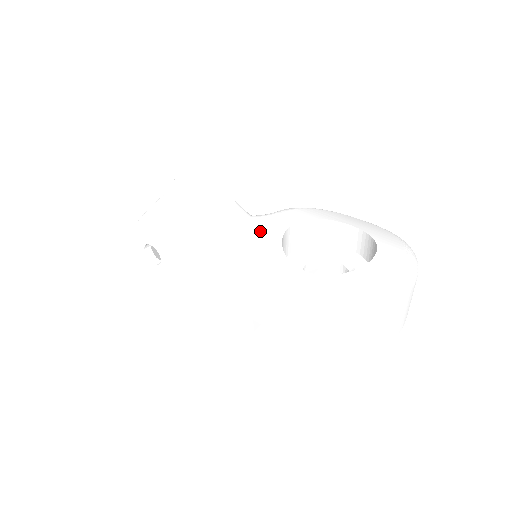
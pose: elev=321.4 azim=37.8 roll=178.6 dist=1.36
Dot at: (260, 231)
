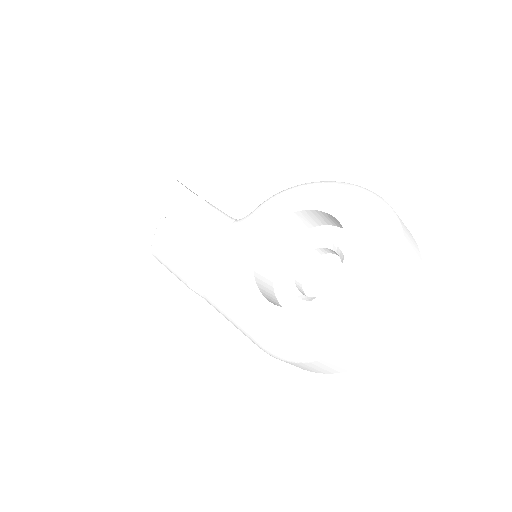
Dot at: (236, 248)
